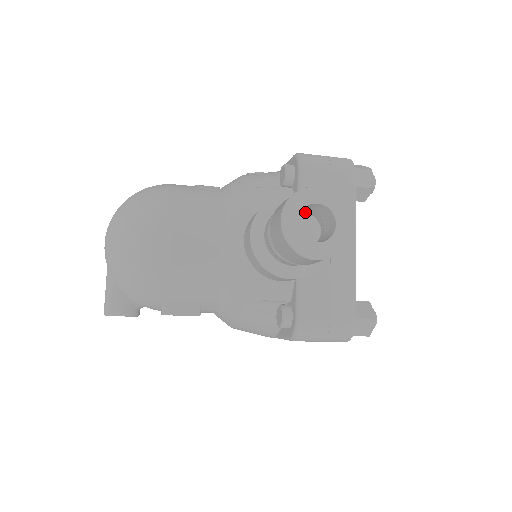
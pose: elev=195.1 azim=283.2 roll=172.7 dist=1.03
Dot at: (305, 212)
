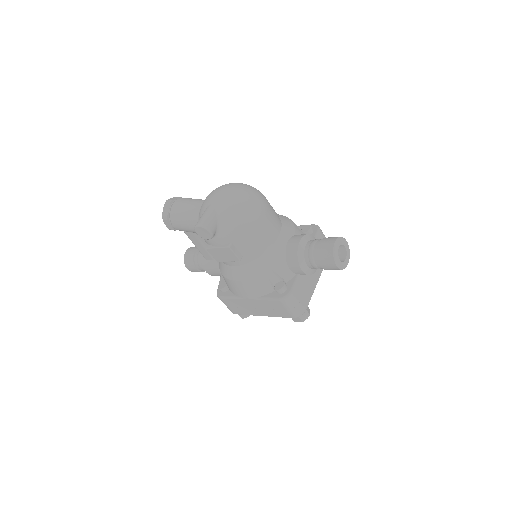
Dot at: occluded
